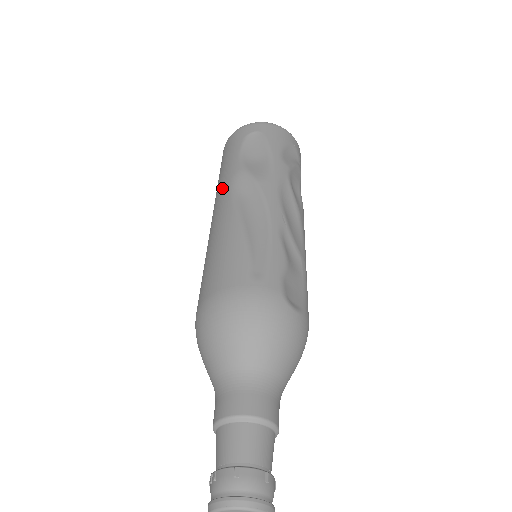
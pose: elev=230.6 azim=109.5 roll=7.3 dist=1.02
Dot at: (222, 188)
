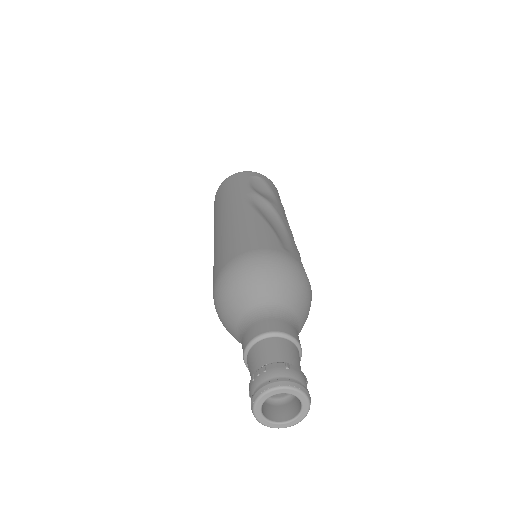
Dot at: (235, 199)
